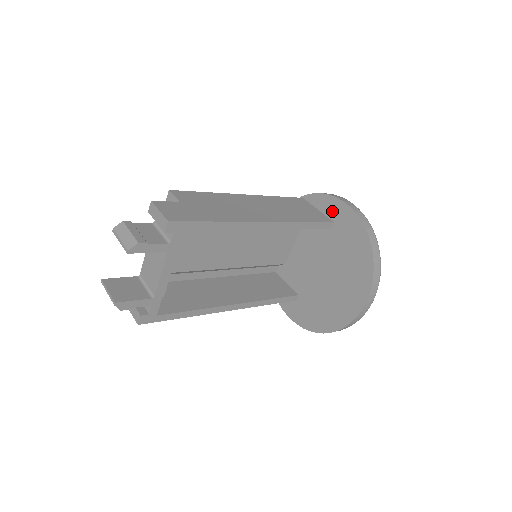
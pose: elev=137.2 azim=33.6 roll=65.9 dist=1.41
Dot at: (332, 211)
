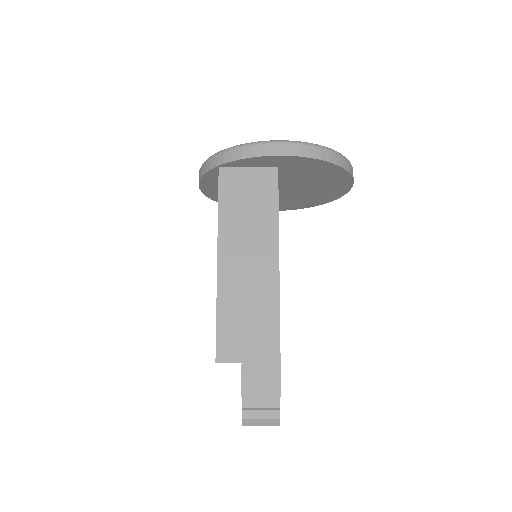
Dot at: (269, 164)
